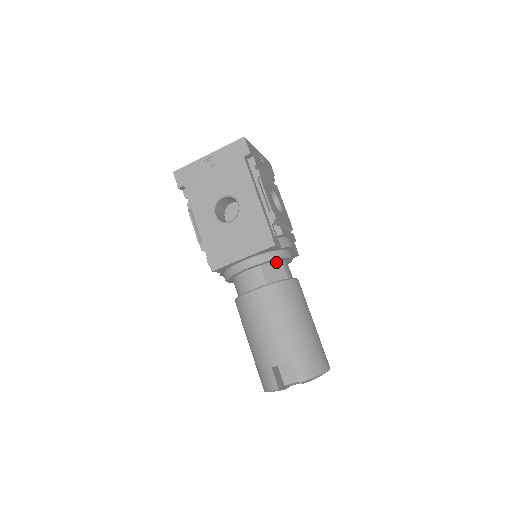
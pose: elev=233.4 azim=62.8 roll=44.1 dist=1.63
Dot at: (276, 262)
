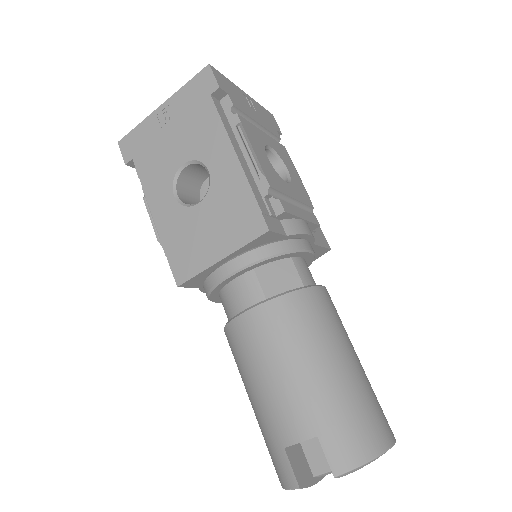
Dot at: (282, 261)
